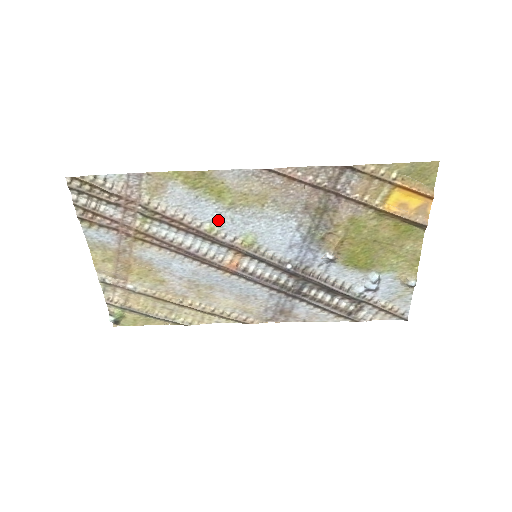
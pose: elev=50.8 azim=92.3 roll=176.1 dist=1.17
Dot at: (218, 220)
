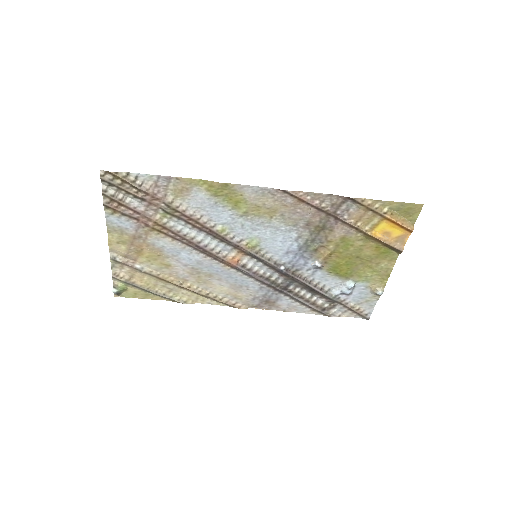
Dot at: (230, 224)
